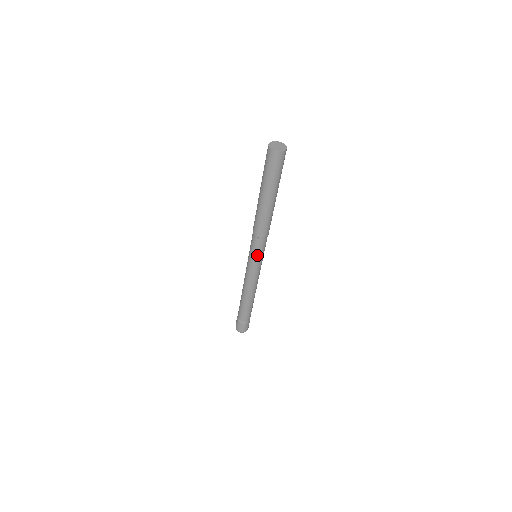
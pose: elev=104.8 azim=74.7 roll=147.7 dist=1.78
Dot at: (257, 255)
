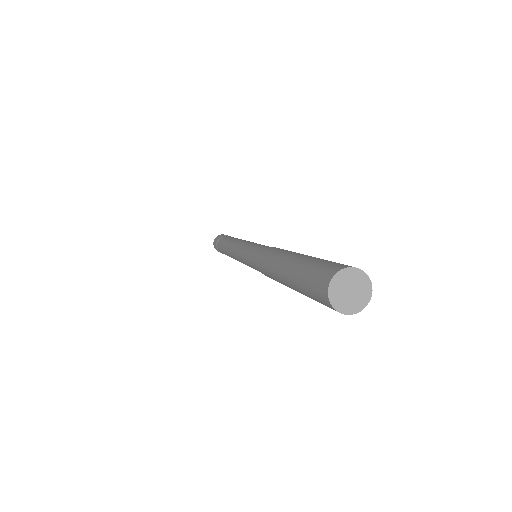
Dot at: occluded
